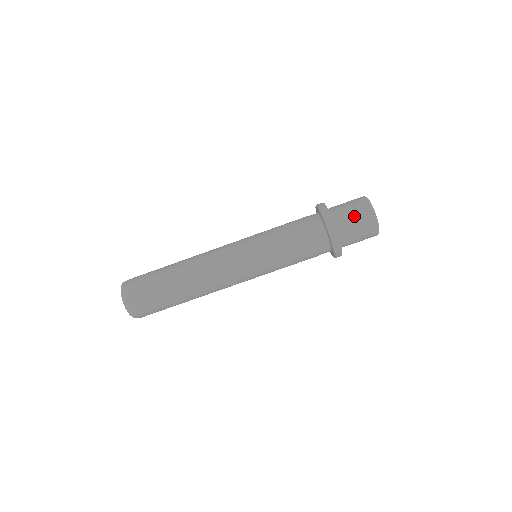
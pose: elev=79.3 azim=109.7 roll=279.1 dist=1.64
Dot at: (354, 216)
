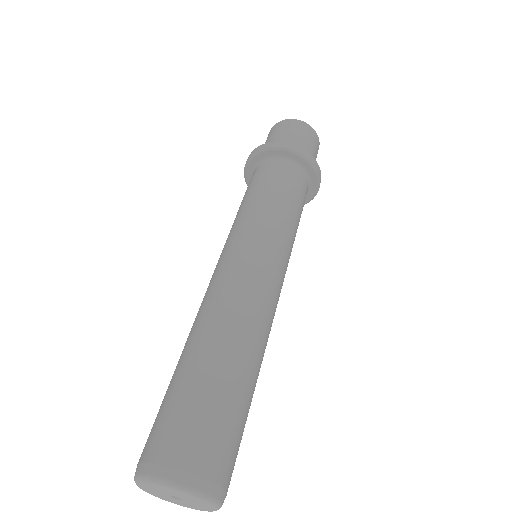
Dot at: (275, 135)
